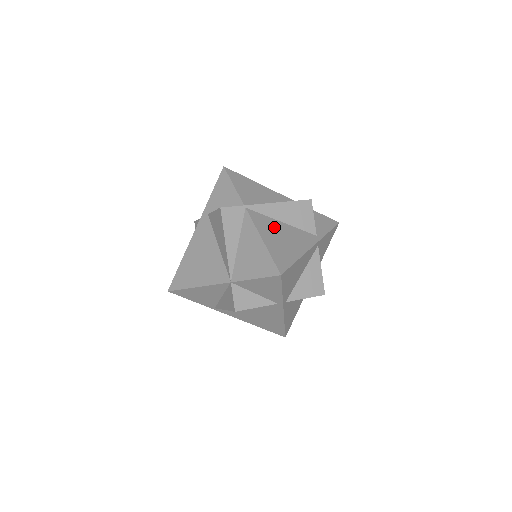
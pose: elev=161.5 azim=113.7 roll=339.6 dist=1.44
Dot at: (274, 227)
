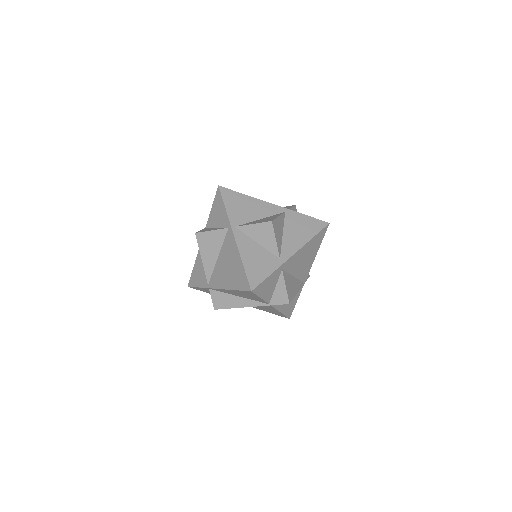
Dot at: occluded
